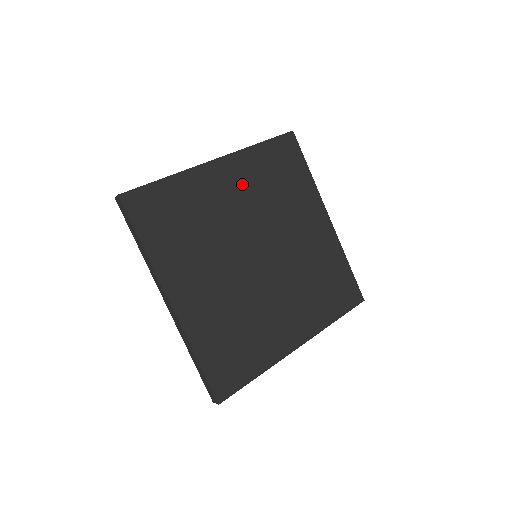
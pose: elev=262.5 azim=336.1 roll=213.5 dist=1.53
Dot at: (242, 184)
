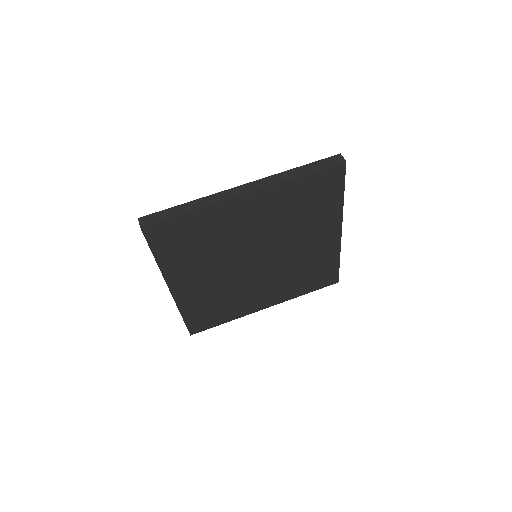
Dot at: (265, 212)
